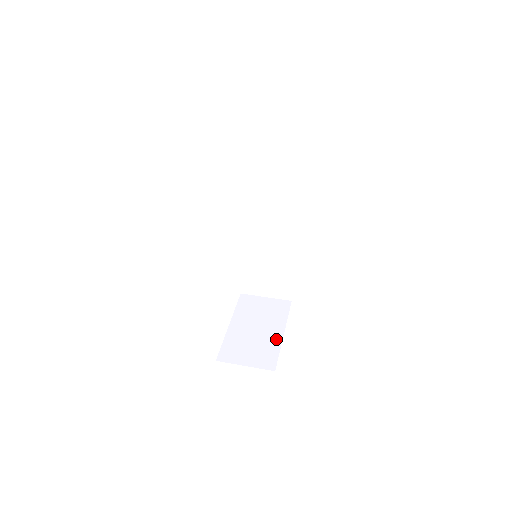
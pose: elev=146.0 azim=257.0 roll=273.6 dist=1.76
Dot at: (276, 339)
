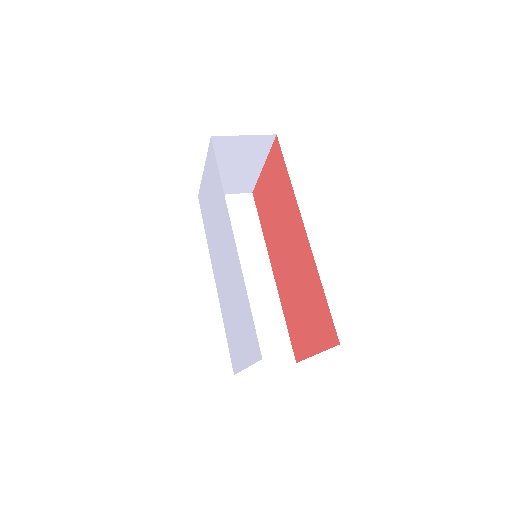
Dot at: occluded
